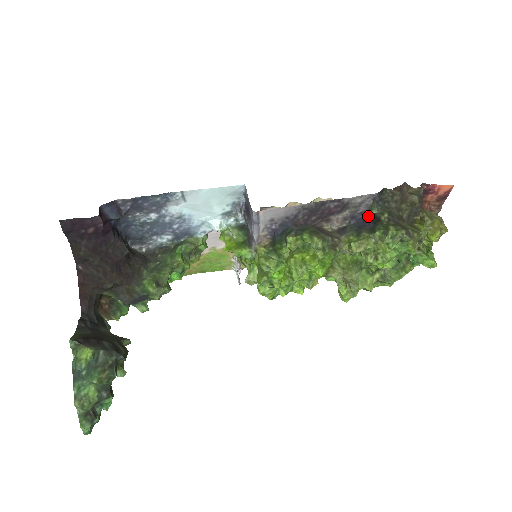
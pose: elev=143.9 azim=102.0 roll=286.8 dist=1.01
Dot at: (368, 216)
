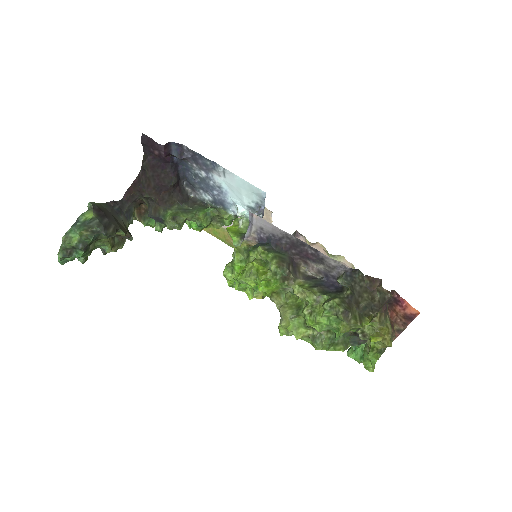
Dot at: (339, 284)
